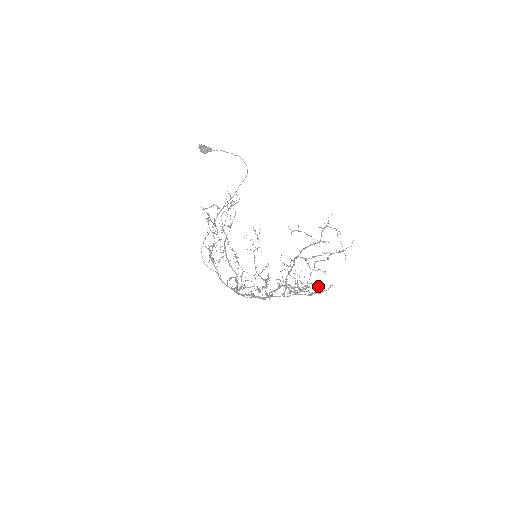
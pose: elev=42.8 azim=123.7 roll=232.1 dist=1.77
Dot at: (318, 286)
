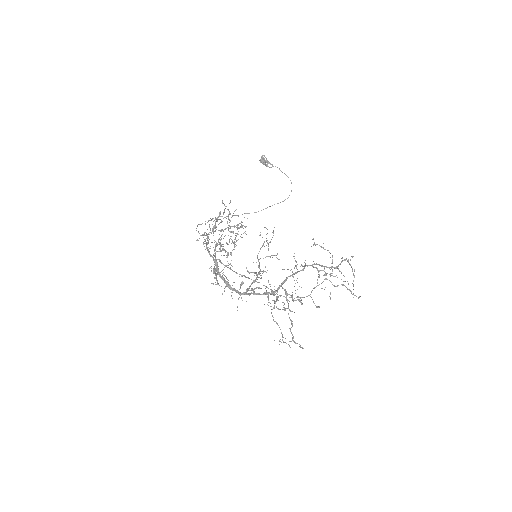
Dot at: occluded
